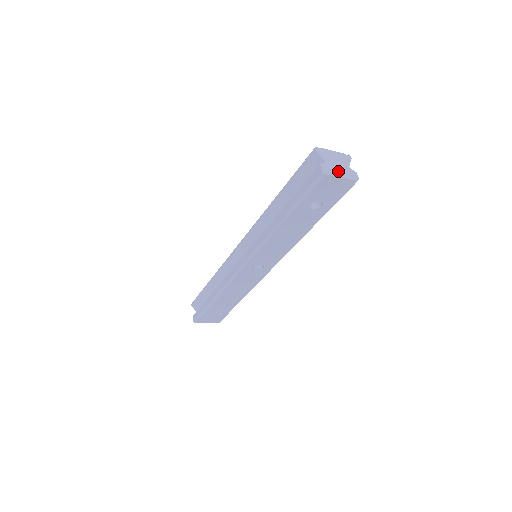
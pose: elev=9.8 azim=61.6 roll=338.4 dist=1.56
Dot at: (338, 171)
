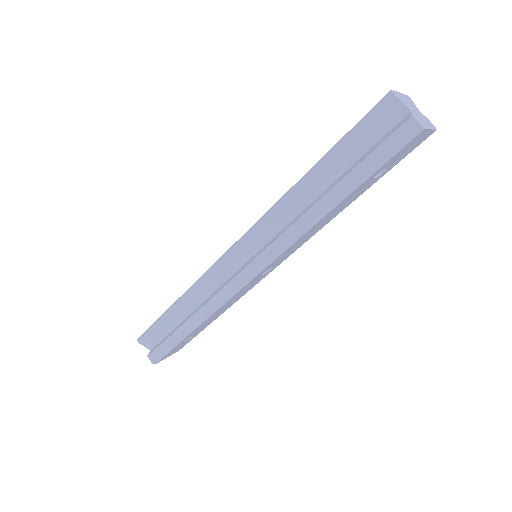
Dot at: (423, 121)
